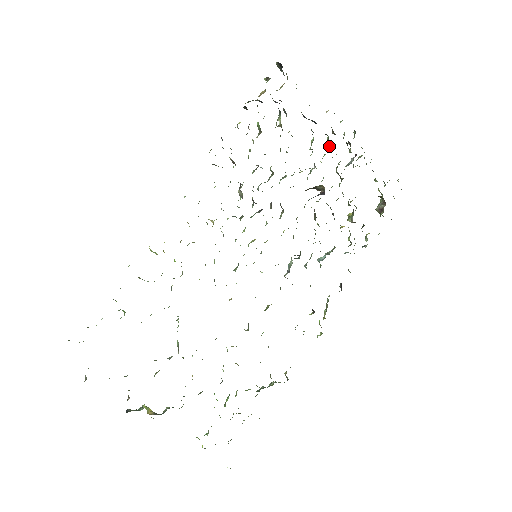
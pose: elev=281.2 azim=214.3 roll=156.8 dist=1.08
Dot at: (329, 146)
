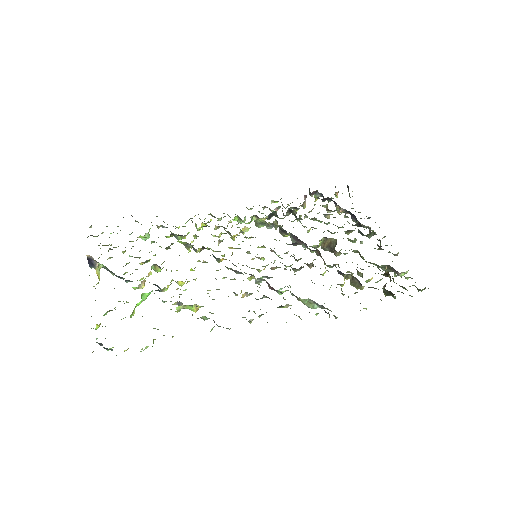
Dot at: occluded
